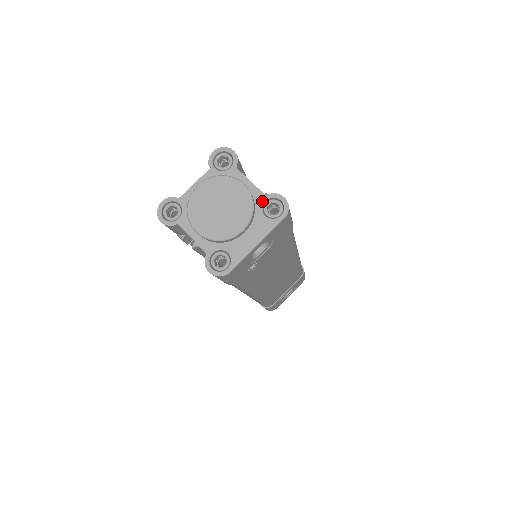
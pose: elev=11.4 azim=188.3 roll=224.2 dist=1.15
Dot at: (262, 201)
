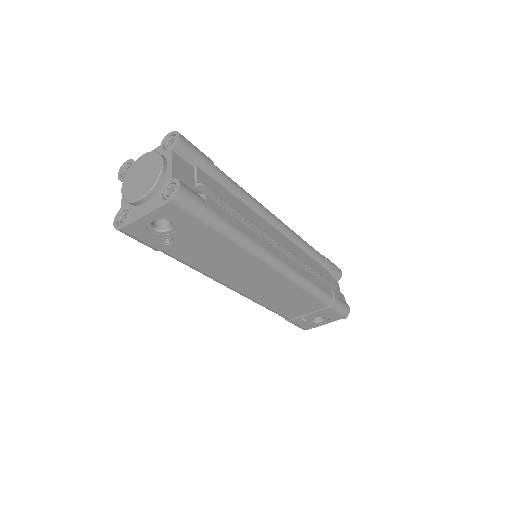
Dot at: (167, 182)
